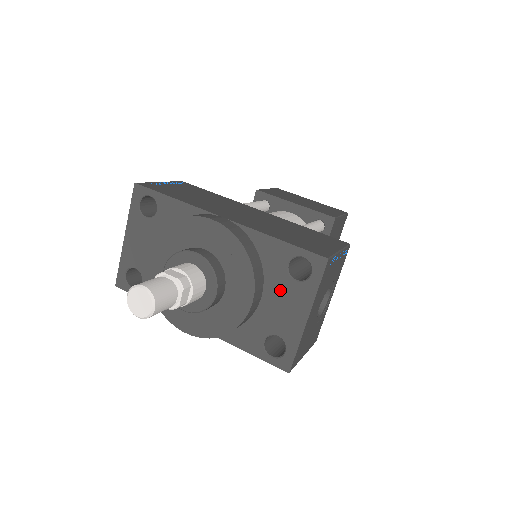
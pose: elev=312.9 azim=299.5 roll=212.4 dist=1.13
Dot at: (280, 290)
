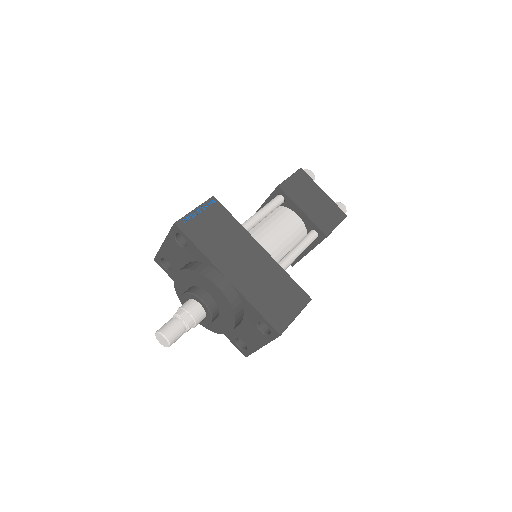
Dot at: (251, 328)
